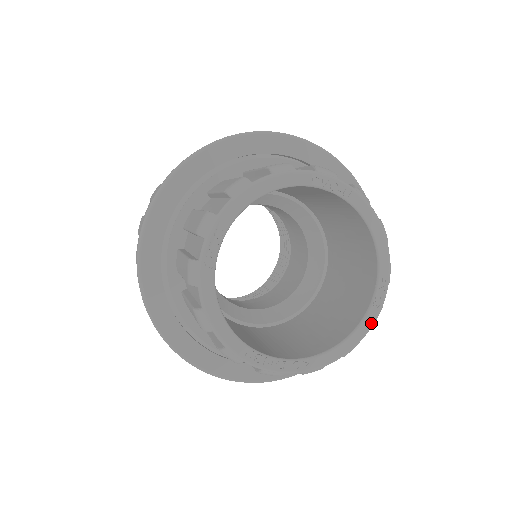
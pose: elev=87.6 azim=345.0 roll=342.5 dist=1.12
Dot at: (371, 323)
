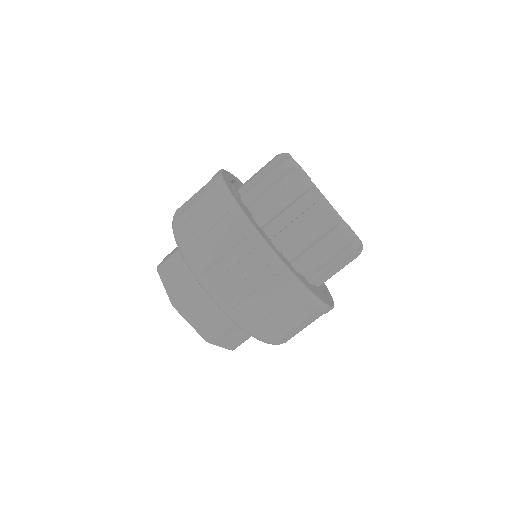
Dot at: occluded
